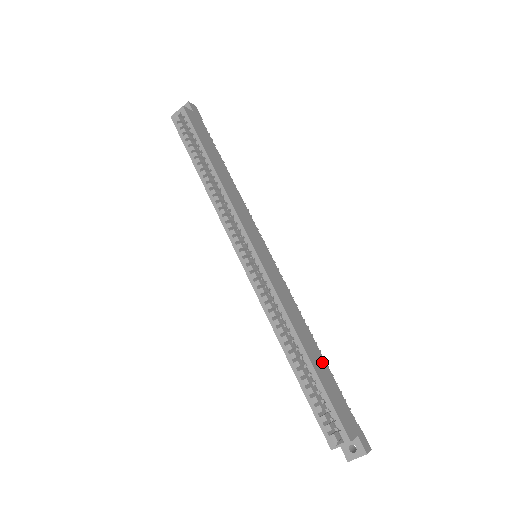
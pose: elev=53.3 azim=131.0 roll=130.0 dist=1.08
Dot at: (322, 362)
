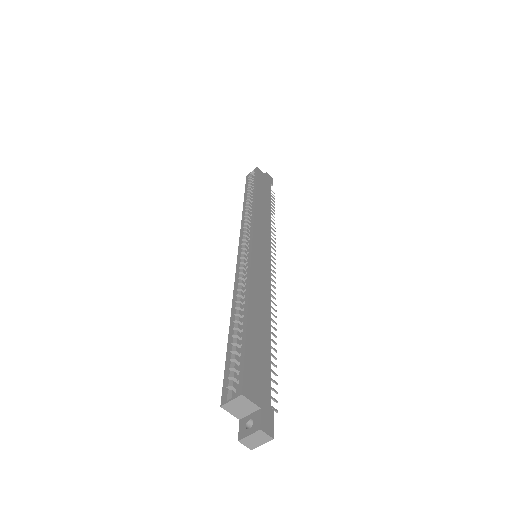
Dot at: (265, 338)
